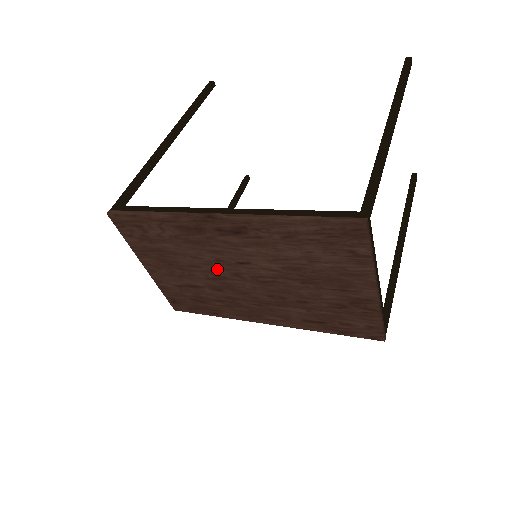
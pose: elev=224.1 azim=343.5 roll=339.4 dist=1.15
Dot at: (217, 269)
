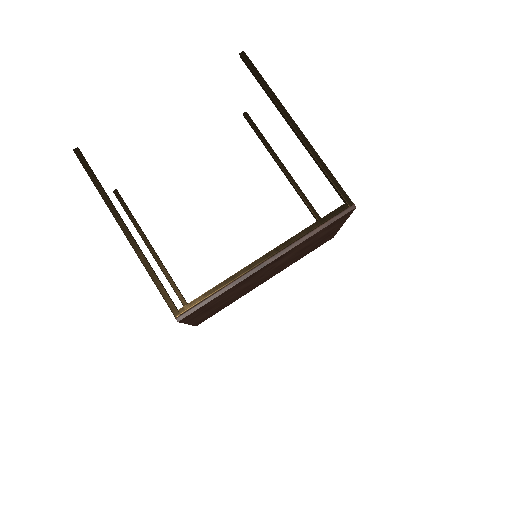
Dot at: (249, 284)
